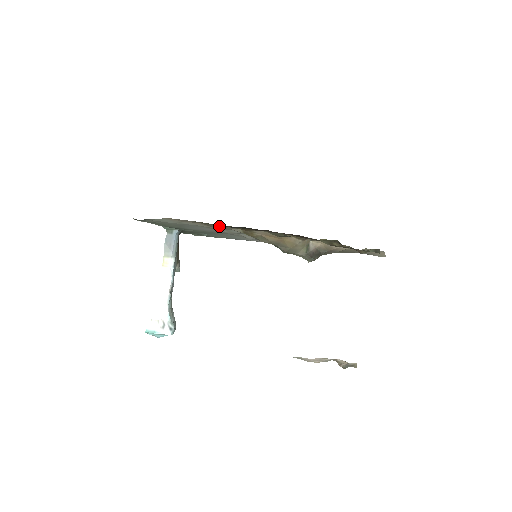
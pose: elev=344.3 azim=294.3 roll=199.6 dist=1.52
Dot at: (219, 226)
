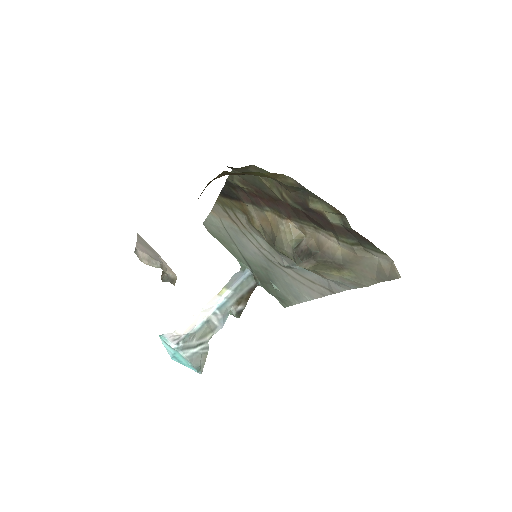
Dot at: (235, 214)
